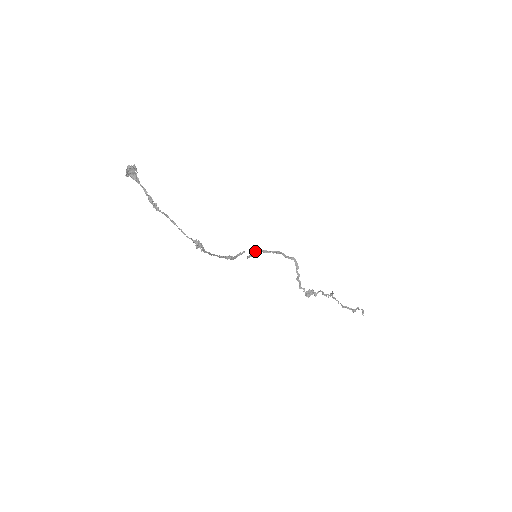
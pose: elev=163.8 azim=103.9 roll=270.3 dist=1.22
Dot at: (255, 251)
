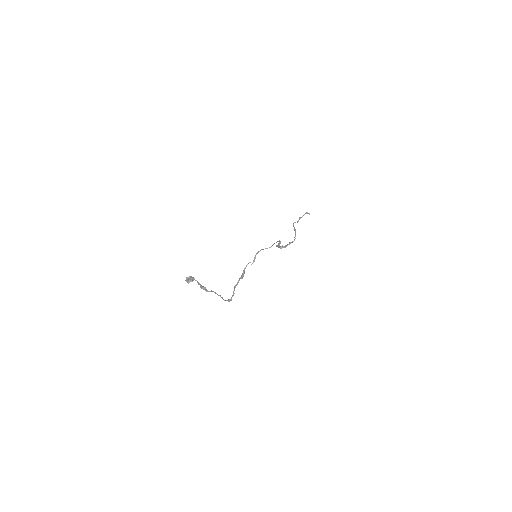
Dot at: (256, 254)
